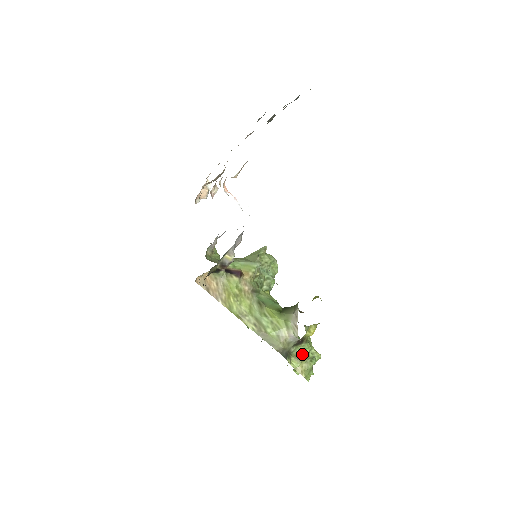
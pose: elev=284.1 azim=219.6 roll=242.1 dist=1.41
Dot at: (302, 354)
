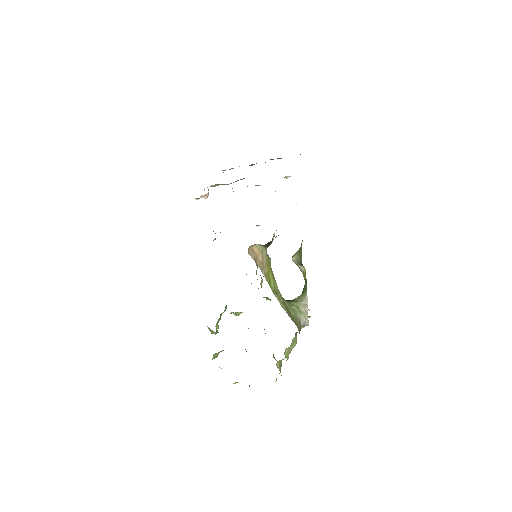
Dot at: (293, 346)
